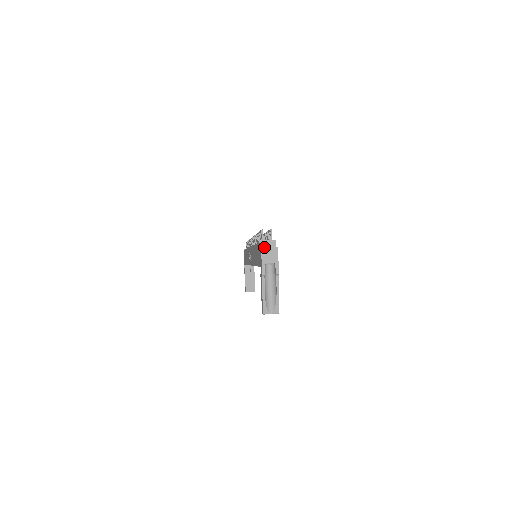
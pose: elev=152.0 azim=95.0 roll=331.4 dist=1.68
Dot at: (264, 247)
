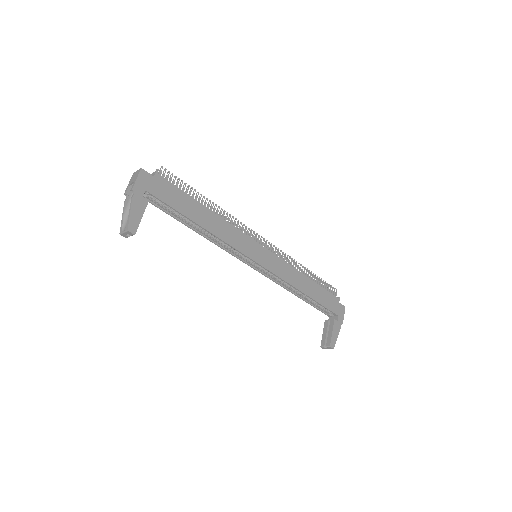
Dot at: (135, 172)
